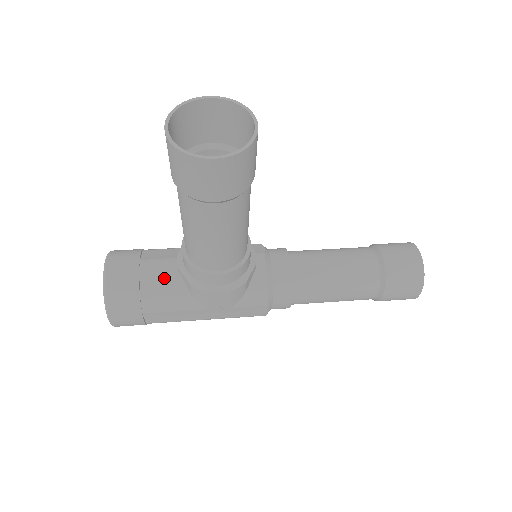
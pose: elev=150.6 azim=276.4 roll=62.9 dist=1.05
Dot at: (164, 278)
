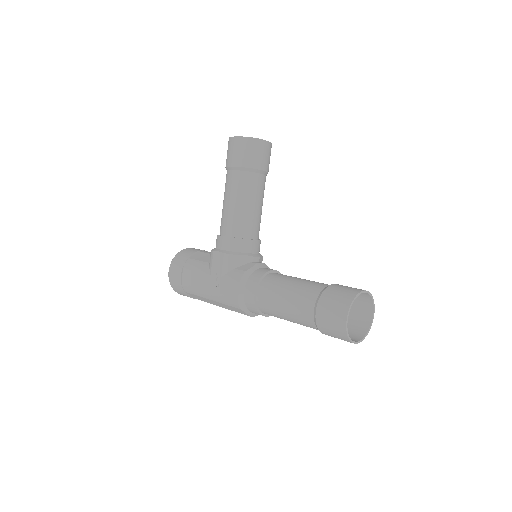
Dot at: (207, 255)
